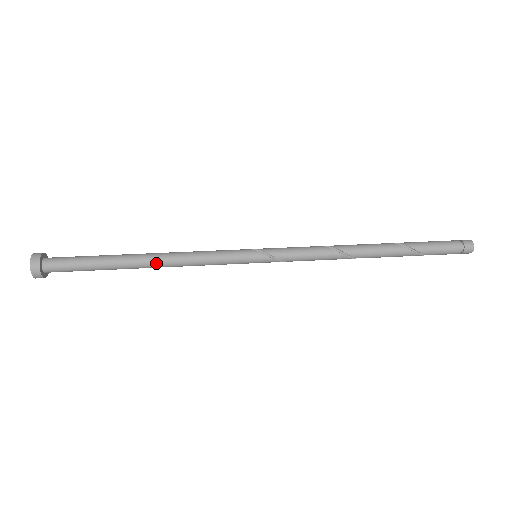
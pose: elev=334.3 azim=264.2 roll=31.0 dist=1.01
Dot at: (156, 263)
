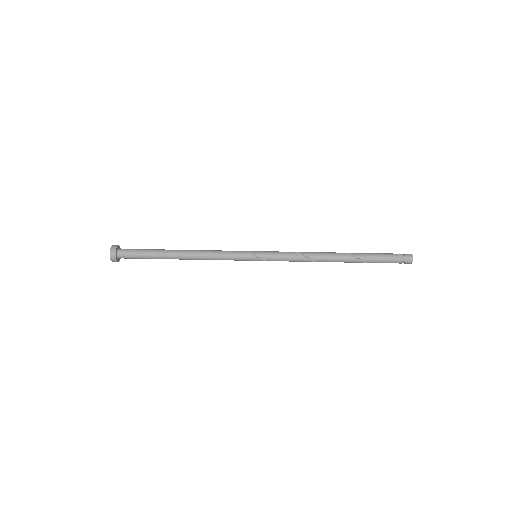
Dot at: occluded
